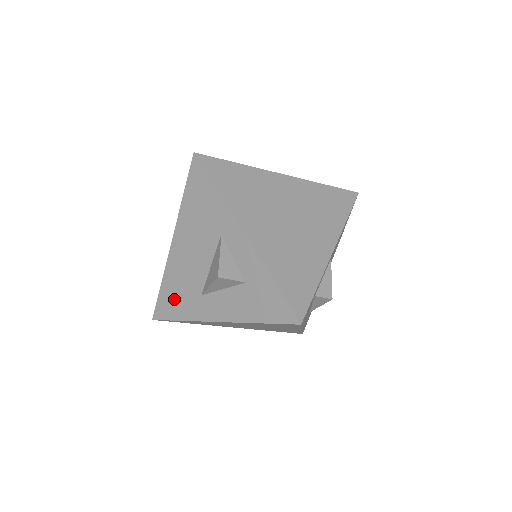
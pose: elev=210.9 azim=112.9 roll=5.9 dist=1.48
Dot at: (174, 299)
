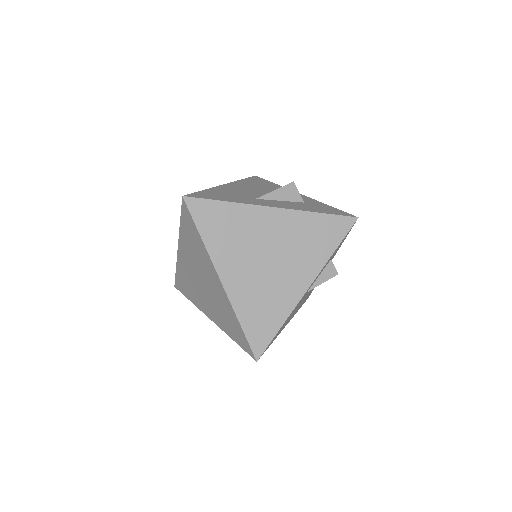
Dot at: (220, 195)
